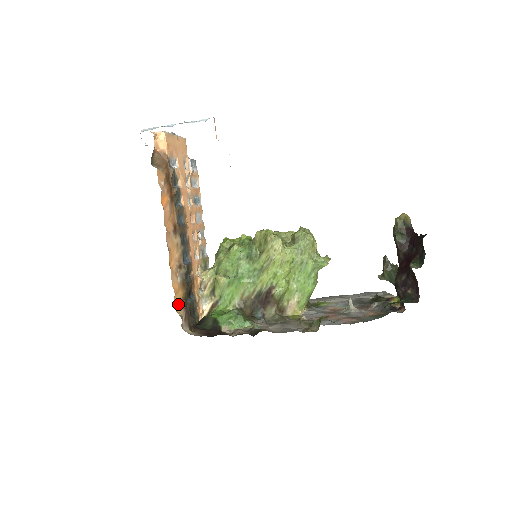
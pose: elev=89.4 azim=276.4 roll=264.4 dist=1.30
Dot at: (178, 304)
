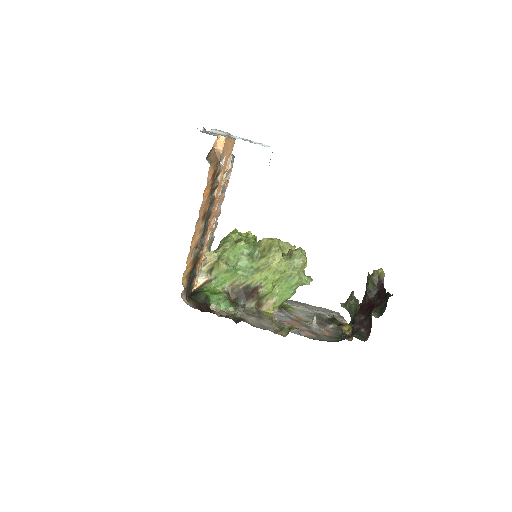
Dot at: (185, 276)
